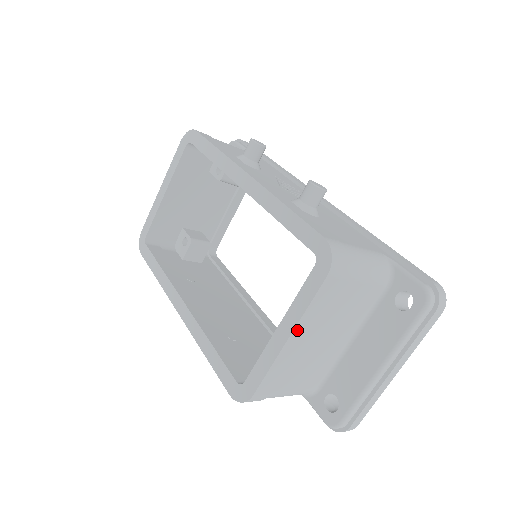
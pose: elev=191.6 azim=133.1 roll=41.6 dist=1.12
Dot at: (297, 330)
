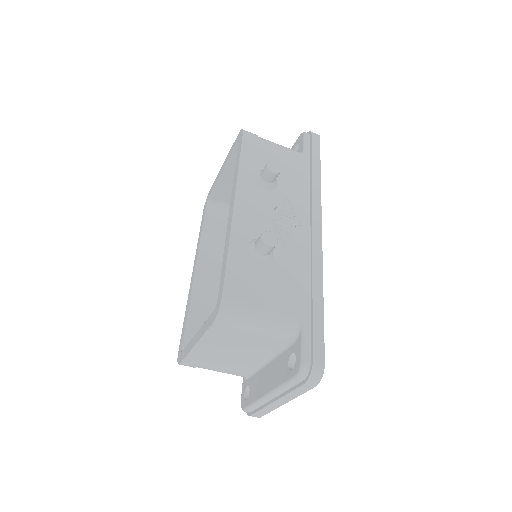
Dot at: (201, 343)
